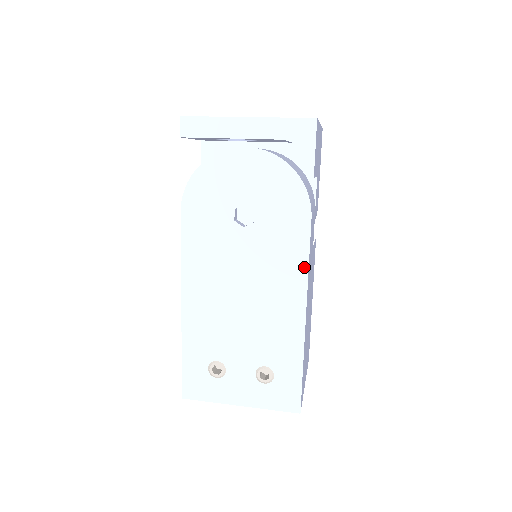
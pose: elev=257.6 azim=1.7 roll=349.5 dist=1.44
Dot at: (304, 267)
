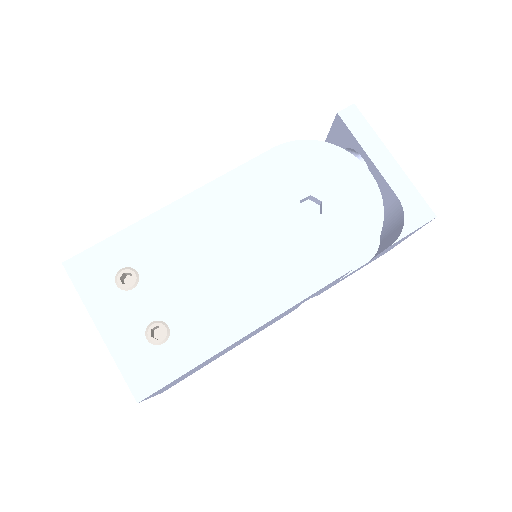
Dot at: (304, 293)
